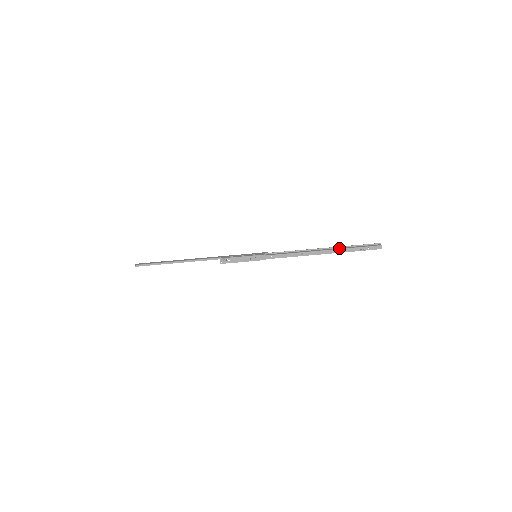
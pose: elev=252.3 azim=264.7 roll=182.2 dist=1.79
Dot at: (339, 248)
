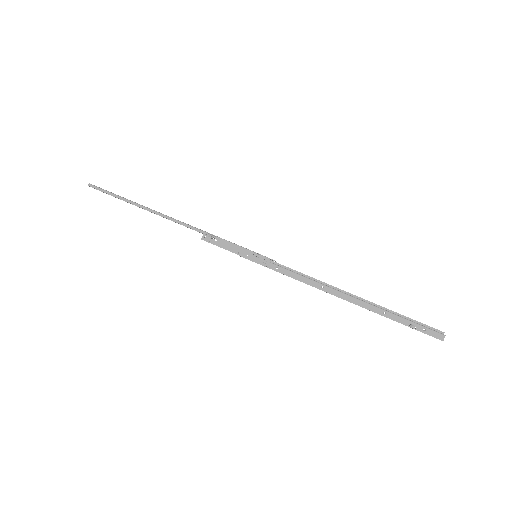
Dot at: (380, 307)
